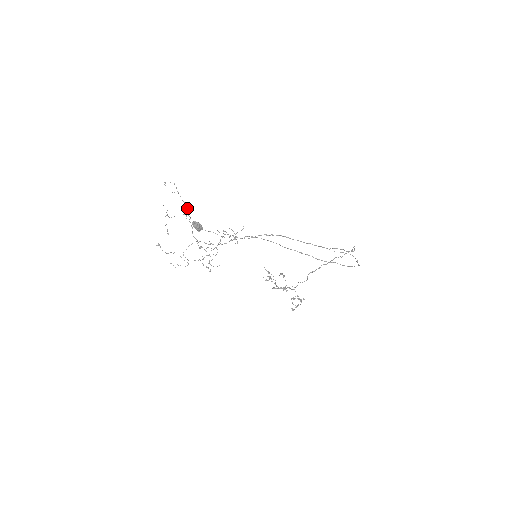
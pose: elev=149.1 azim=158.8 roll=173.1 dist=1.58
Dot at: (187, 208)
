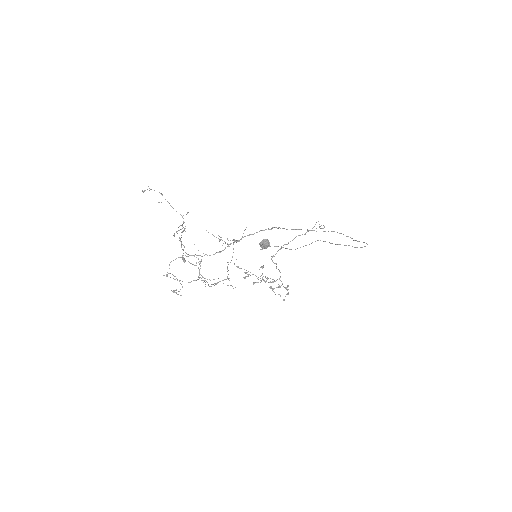
Dot at: occluded
